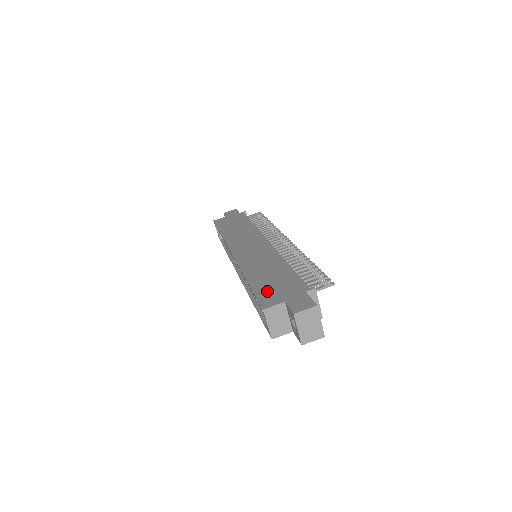
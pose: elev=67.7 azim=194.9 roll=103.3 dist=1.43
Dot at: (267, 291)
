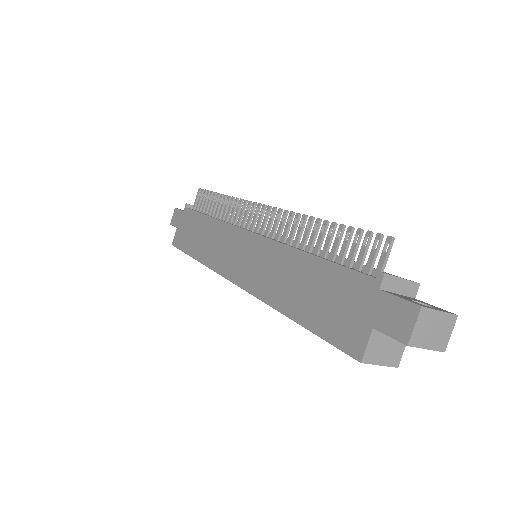
Dot at: (332, 323)
